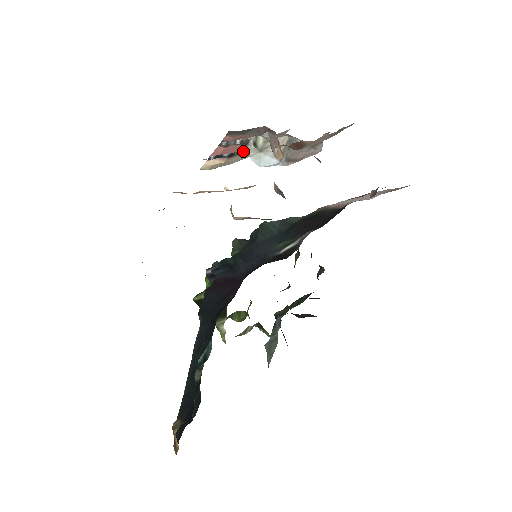
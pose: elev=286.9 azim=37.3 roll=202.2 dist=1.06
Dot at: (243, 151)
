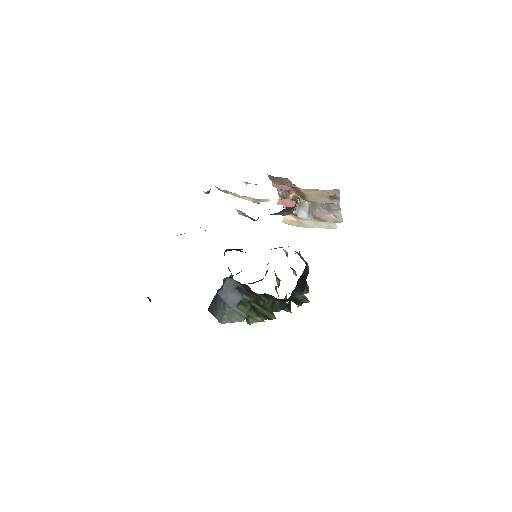
Dot at: occluded
